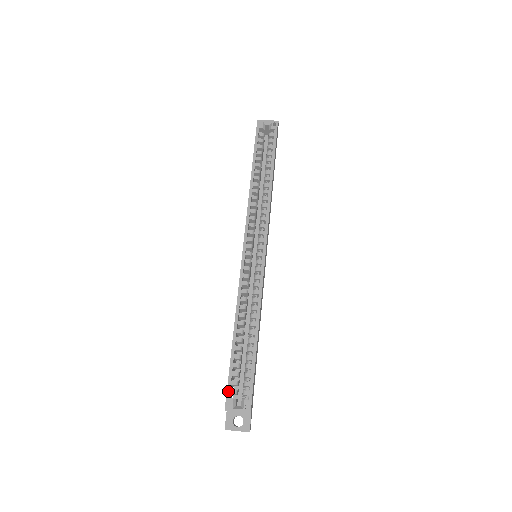
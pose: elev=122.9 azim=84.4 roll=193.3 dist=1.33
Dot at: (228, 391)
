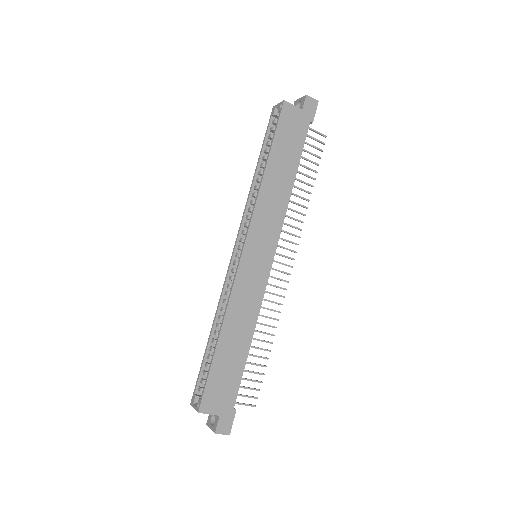
Dot at: (195, 387)
